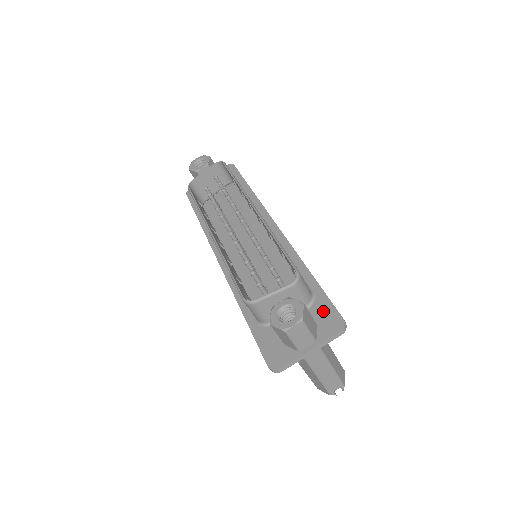
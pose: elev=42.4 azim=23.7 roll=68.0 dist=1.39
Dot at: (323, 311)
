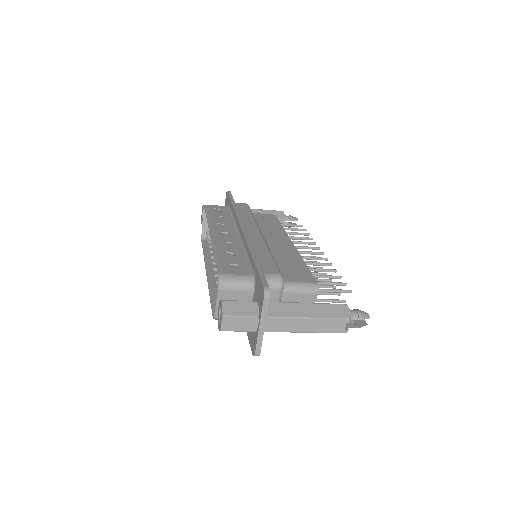
Dot at: (258, 287)
